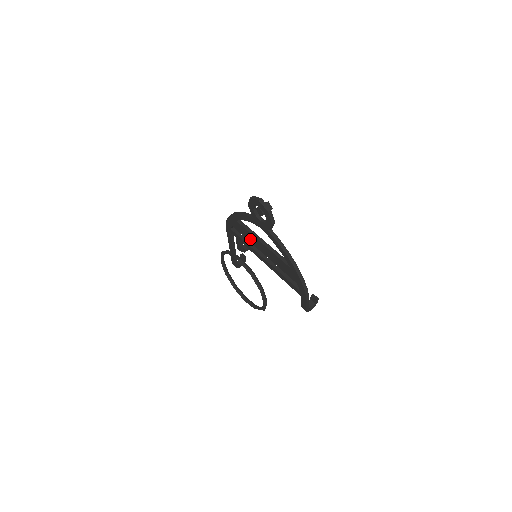
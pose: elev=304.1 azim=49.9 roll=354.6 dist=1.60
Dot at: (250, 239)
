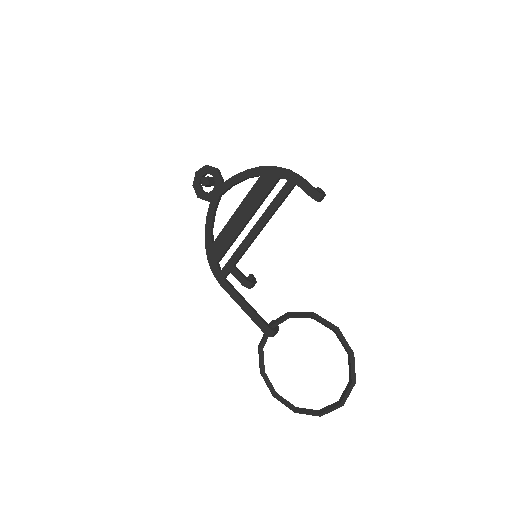
Dot at: (231, 235)
